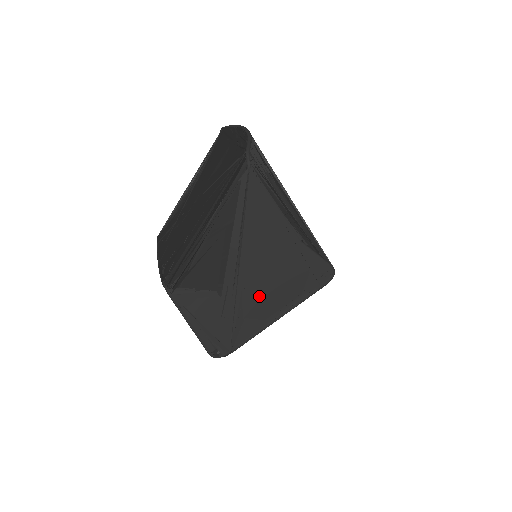
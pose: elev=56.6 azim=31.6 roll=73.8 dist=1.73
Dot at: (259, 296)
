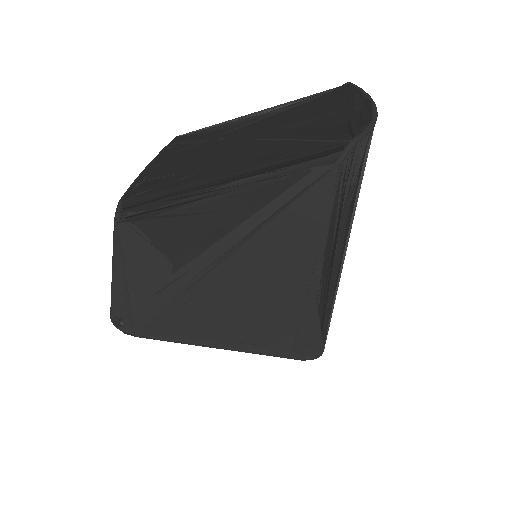
Dot at: (216, 310)
